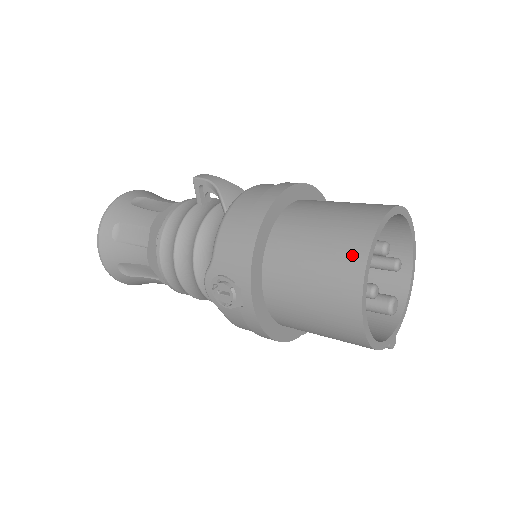
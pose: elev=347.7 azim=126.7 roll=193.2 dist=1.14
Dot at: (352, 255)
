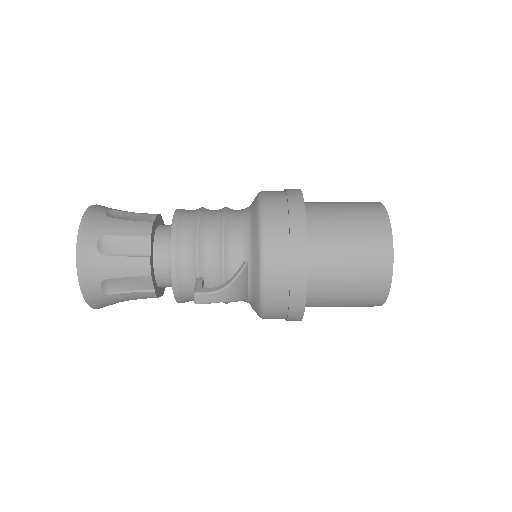
Dot at: occluded
